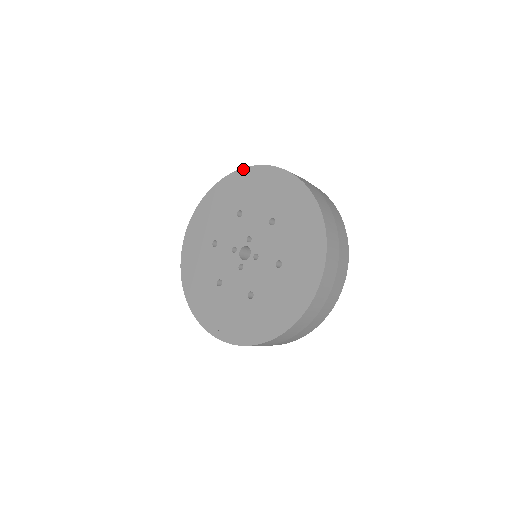
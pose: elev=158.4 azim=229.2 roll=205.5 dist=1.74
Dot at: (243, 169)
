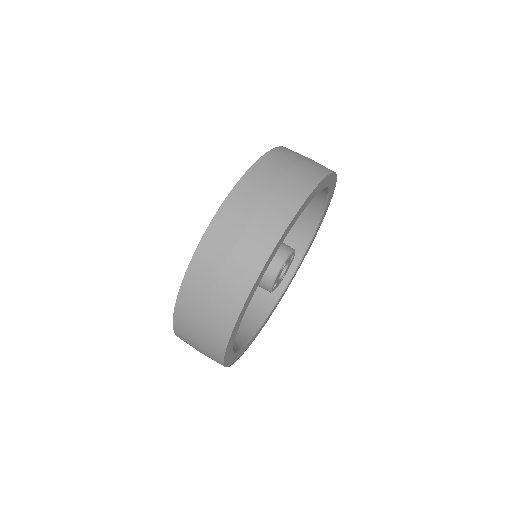
Dot at: occluded
